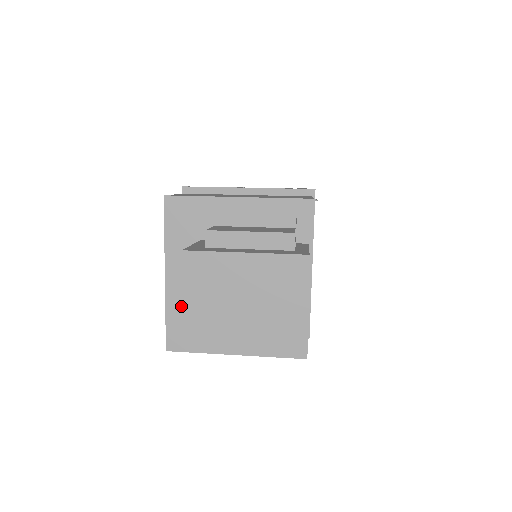
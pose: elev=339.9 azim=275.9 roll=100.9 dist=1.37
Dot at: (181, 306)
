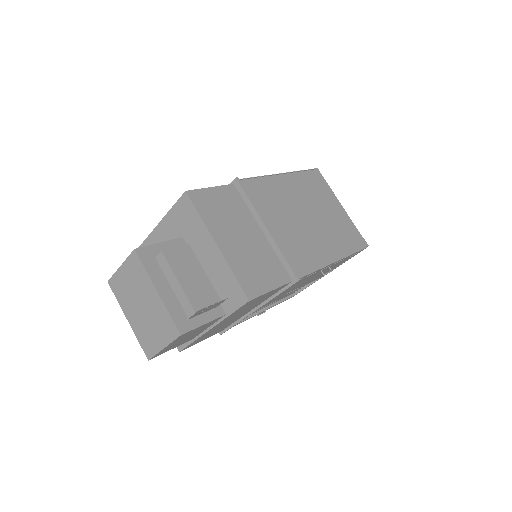
Dot at: occluded
